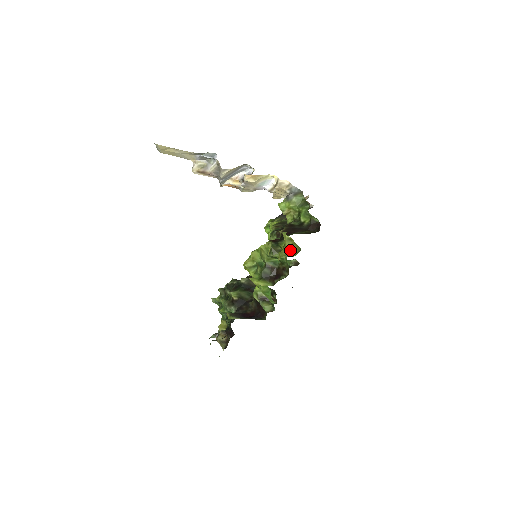
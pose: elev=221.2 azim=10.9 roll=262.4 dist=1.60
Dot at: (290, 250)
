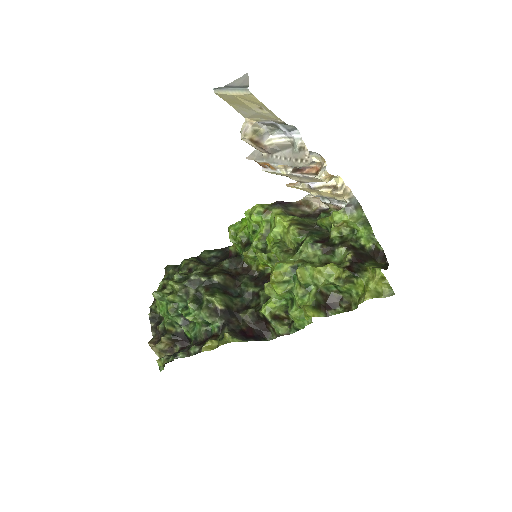
Dot at: (379, 289)
